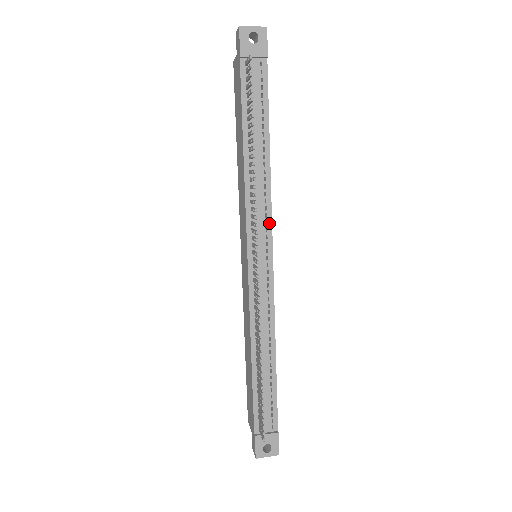
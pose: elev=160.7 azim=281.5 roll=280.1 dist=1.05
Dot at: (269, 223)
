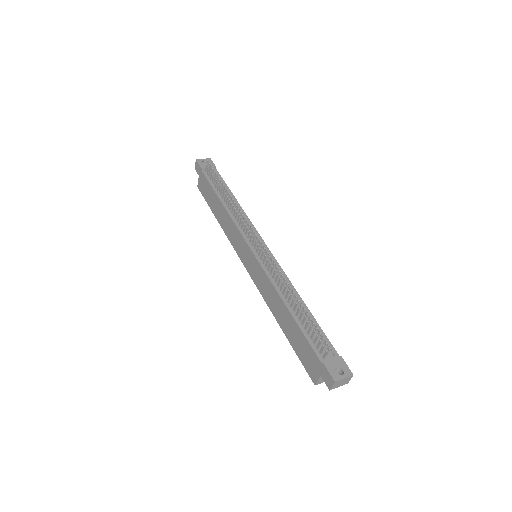
Dot at: (255, 230)
